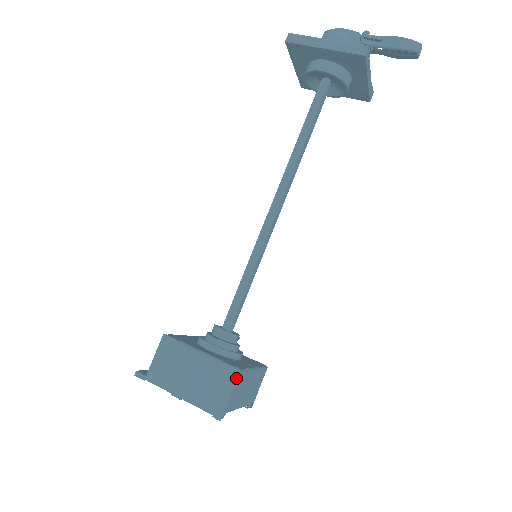
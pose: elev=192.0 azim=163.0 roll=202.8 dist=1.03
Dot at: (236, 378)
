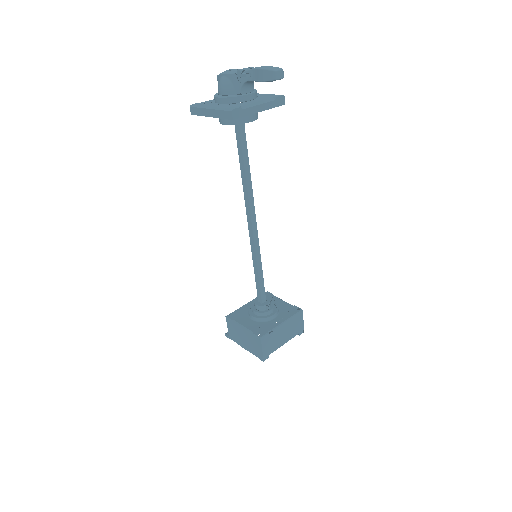
Dot at: (261, 342)
